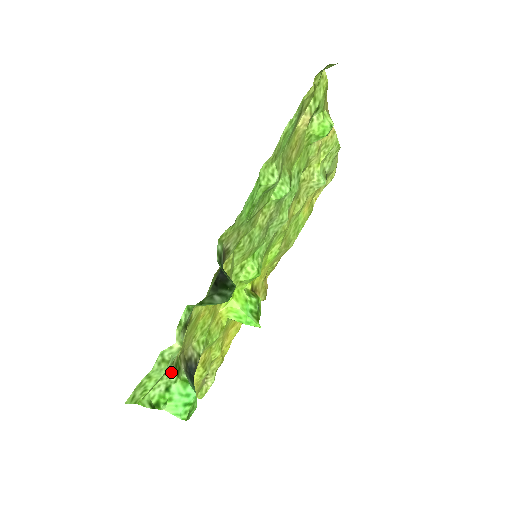
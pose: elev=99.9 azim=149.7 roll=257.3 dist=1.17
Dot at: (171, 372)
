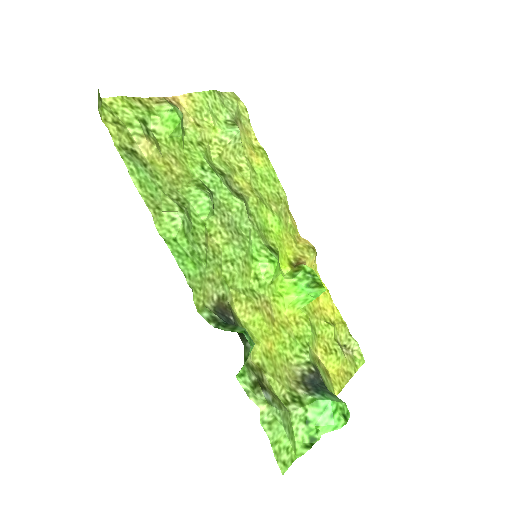
Dot at: (293, 411)
